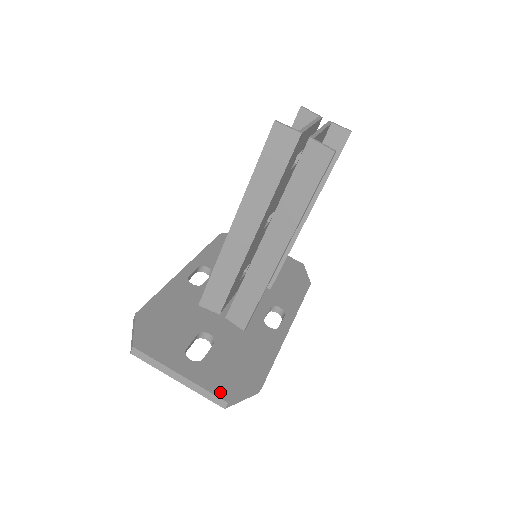
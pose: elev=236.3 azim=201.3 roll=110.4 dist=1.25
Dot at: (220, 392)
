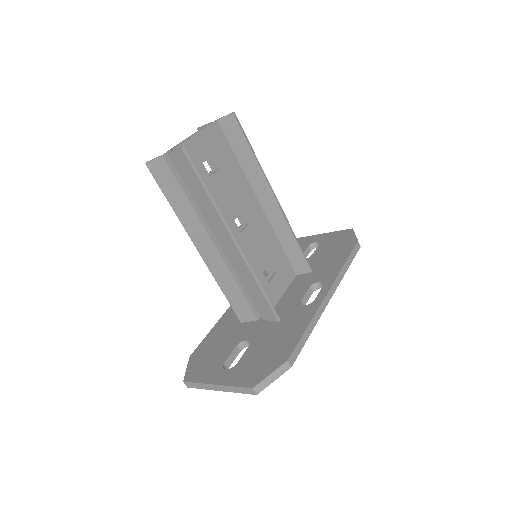
Dot at: (247, 383)
